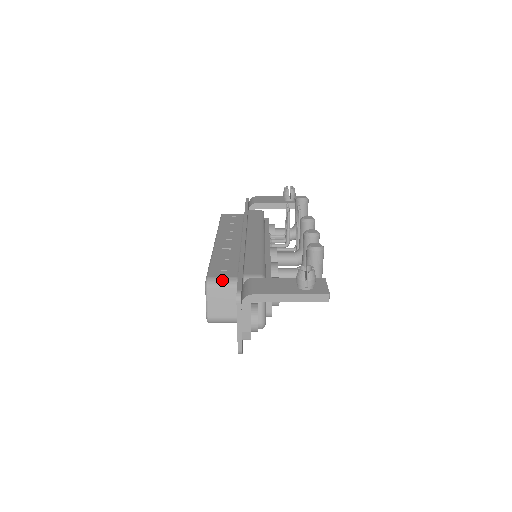
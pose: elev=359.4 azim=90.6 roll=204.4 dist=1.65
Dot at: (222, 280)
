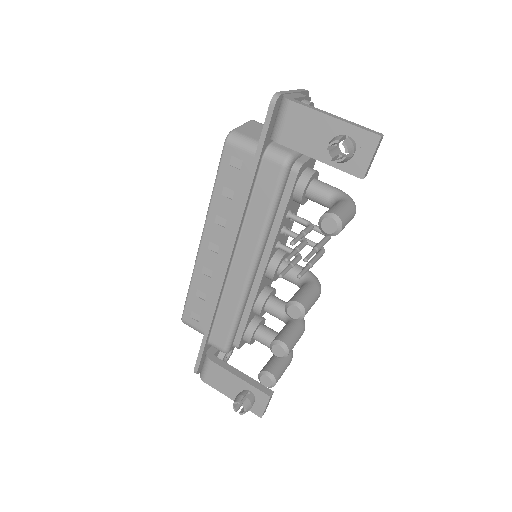
Dot at: (194, 329)
